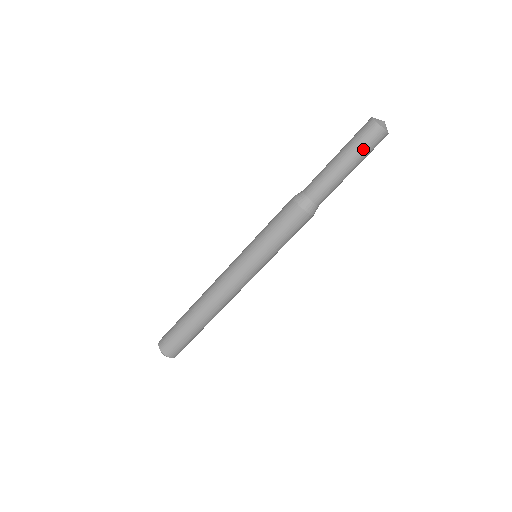
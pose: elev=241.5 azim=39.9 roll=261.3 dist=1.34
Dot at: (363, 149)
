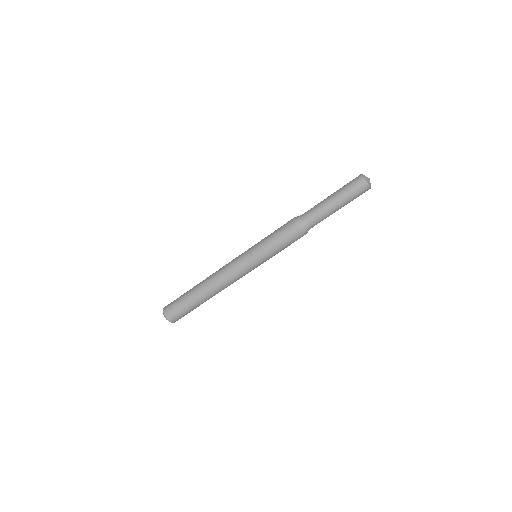
Dot at: (350, 193)
